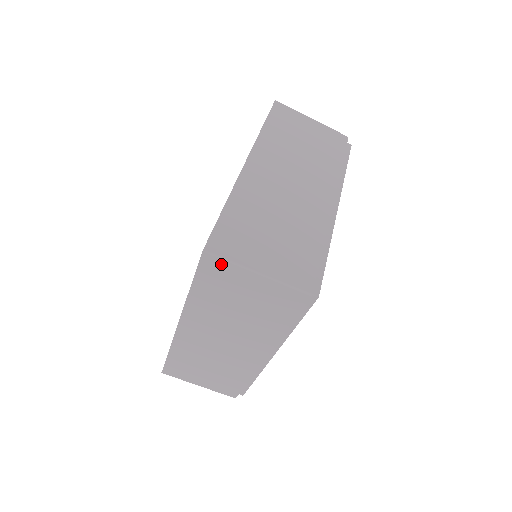
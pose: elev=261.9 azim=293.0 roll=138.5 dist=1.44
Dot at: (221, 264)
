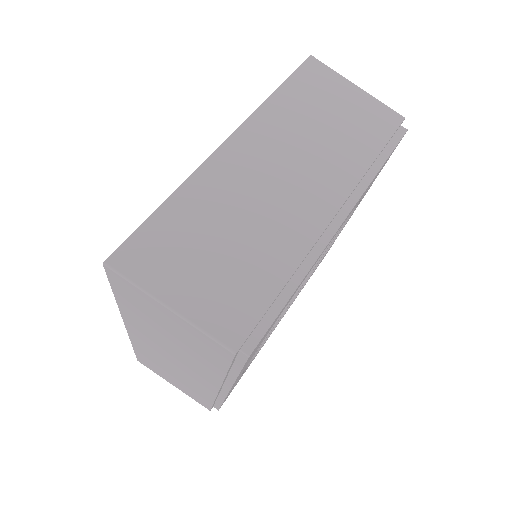
Dot at: (324, 70)
